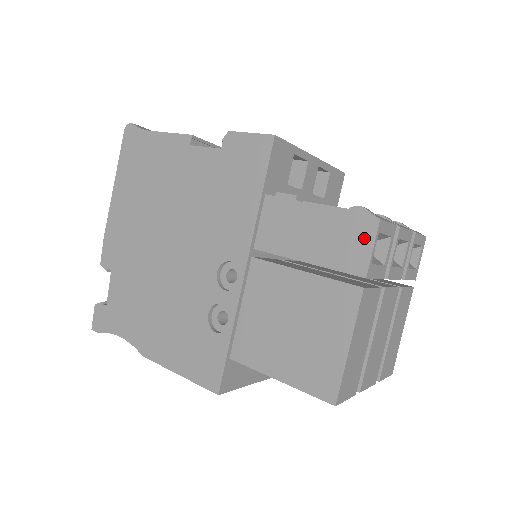
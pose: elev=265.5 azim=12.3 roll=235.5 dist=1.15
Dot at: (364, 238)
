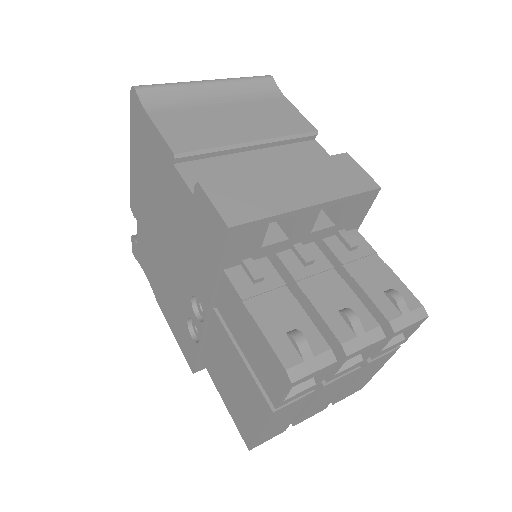
Dot at: (279, 383)
